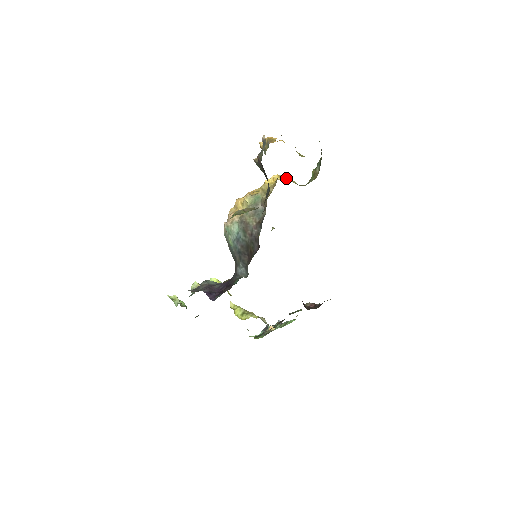
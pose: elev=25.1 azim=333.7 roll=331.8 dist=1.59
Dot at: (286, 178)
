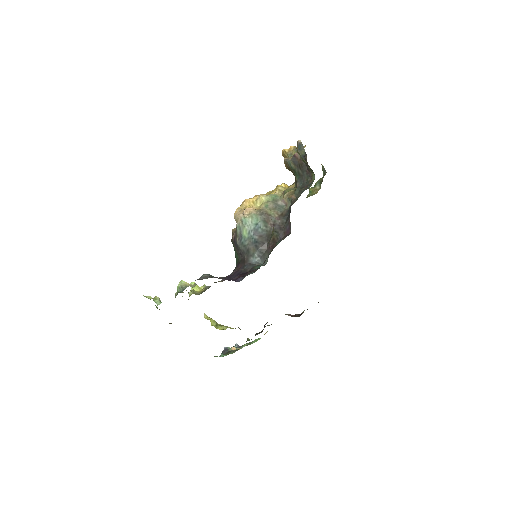
Dot at: occluded
